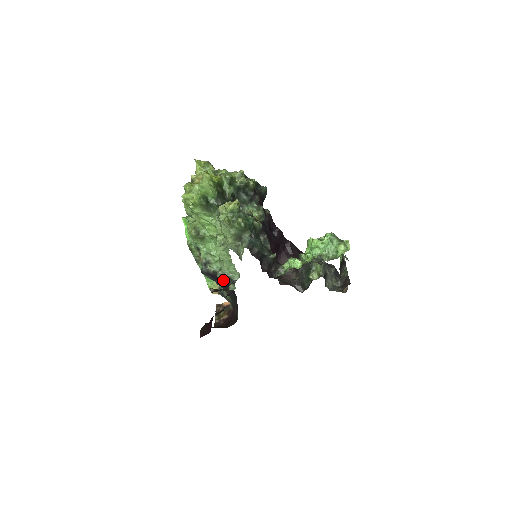
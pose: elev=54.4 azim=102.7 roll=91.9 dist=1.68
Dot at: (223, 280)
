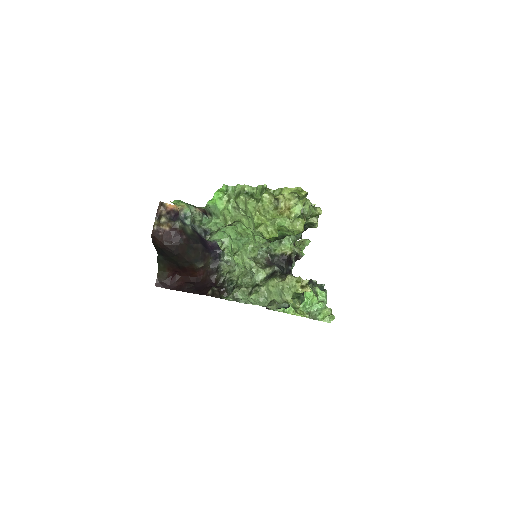
Dot at: occluded
